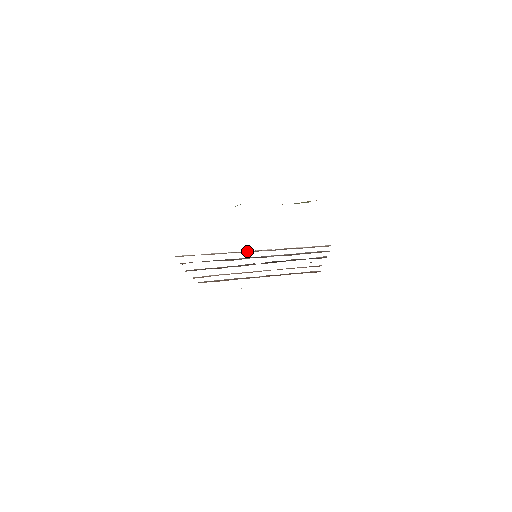
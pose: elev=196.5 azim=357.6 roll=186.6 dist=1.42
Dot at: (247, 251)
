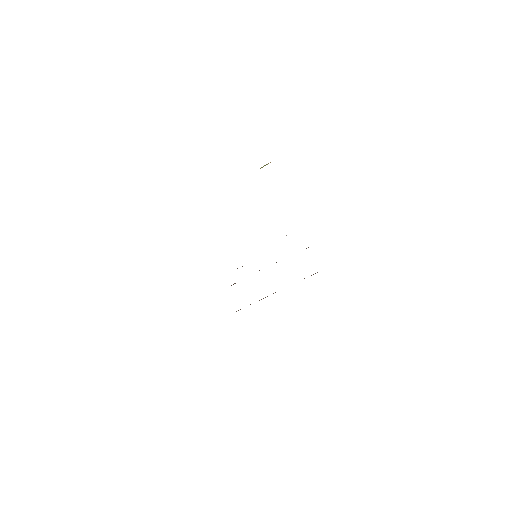
Dot at: occluded
